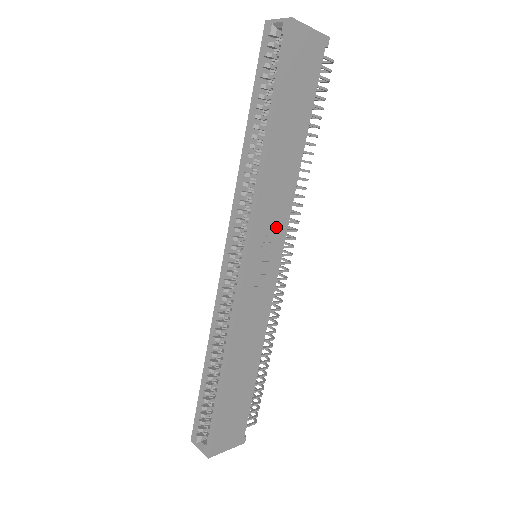
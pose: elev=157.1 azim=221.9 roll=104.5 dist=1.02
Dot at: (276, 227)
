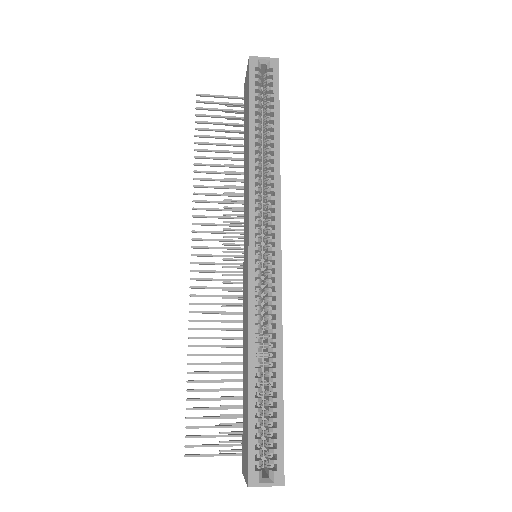
Dot at: occluded
